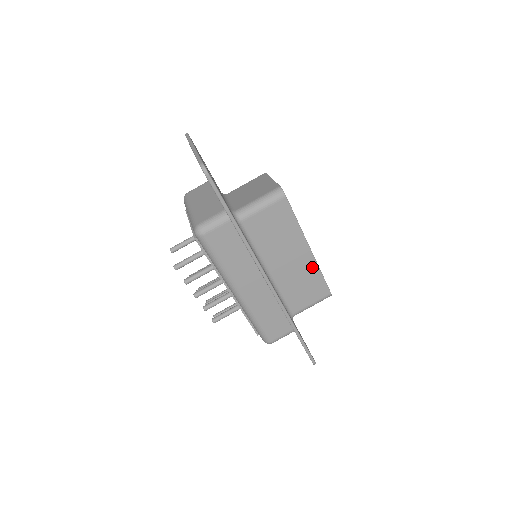
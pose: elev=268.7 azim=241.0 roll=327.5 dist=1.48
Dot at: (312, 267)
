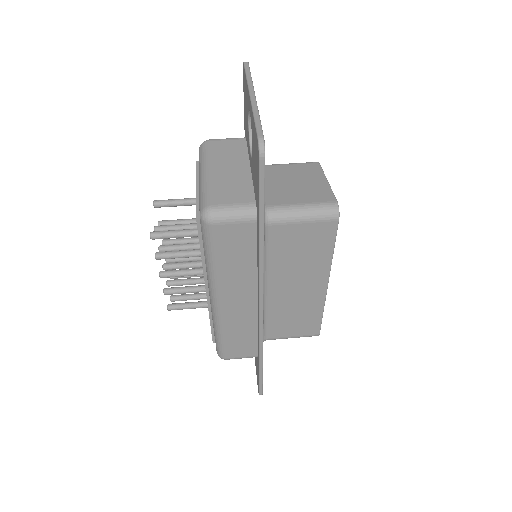
Dot at: (317, 303)
